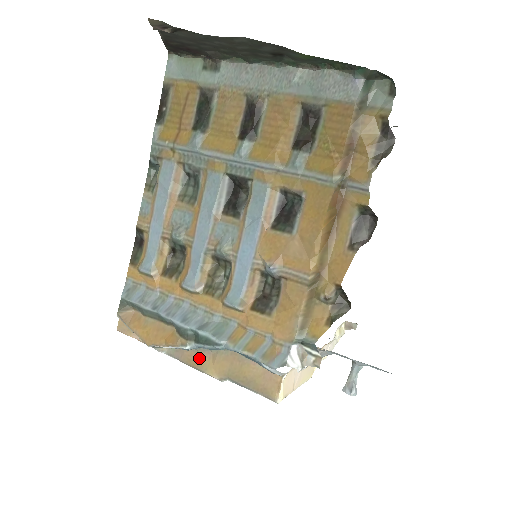
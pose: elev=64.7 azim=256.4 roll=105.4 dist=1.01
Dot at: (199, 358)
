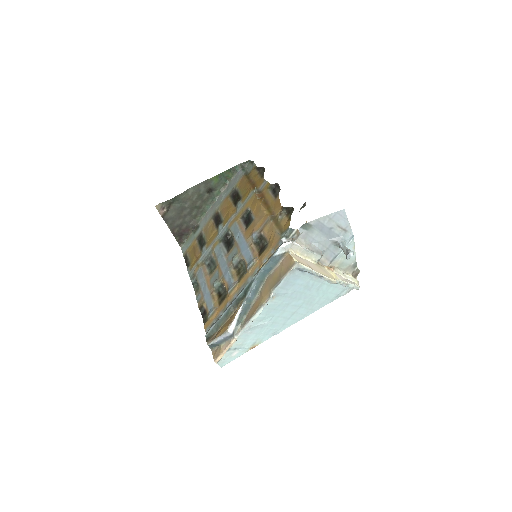
Dot at: (255, 305)
